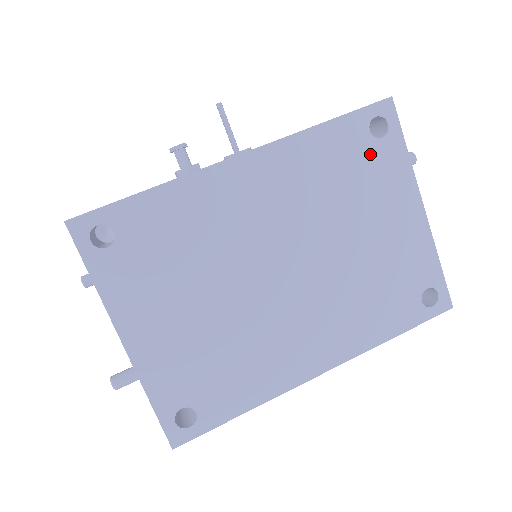
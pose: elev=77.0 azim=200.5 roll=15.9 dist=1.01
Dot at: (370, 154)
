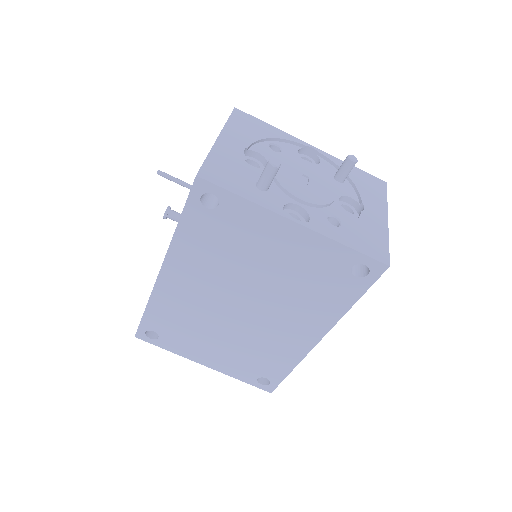
Dot at: (222, 220)
